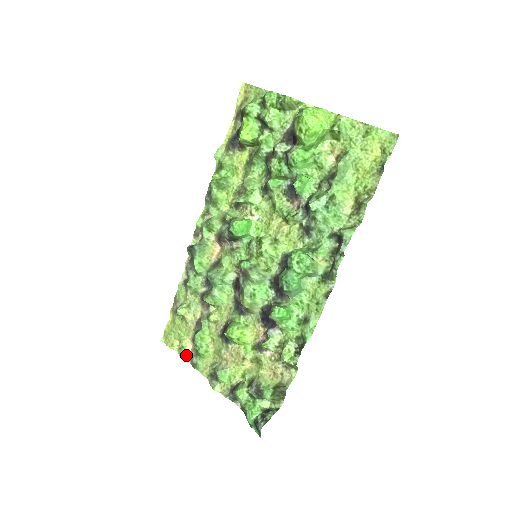
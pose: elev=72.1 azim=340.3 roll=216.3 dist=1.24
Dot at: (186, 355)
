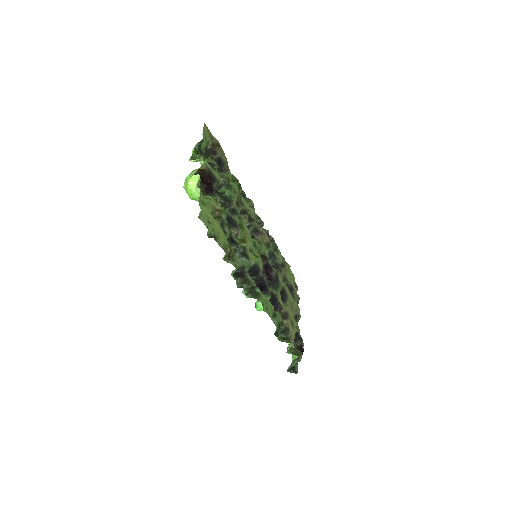
Dot at: (297, 294)
